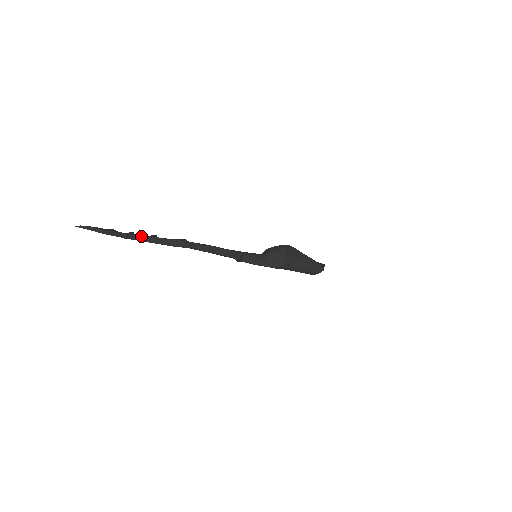
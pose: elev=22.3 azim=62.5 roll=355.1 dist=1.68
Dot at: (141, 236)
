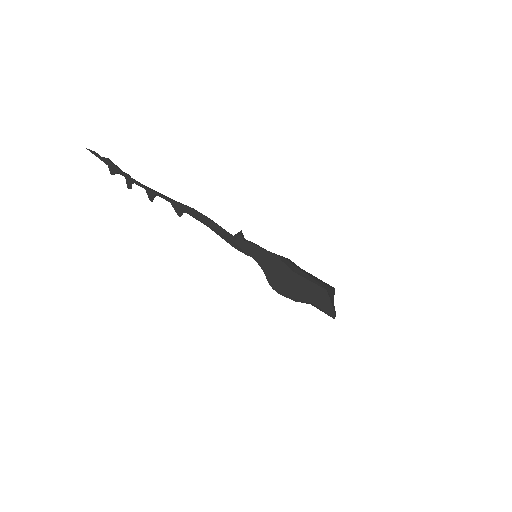
Dot at: (142, 184)
